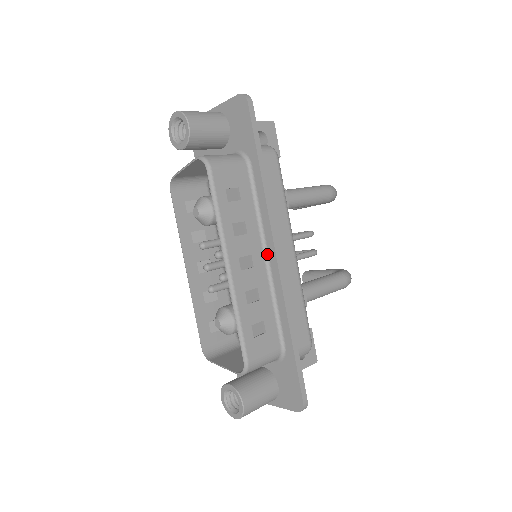
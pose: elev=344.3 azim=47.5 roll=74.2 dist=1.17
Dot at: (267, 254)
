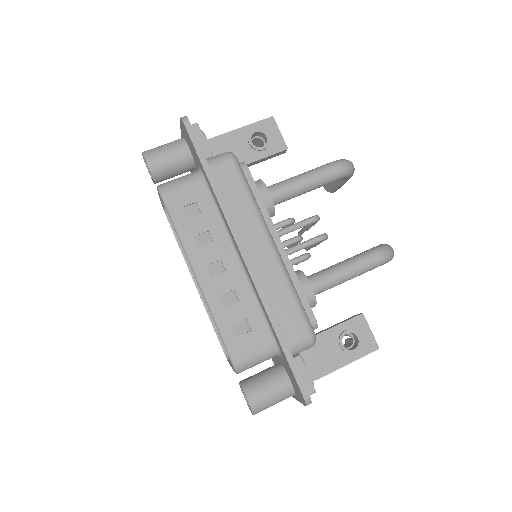
Dot at: (239, 255)
